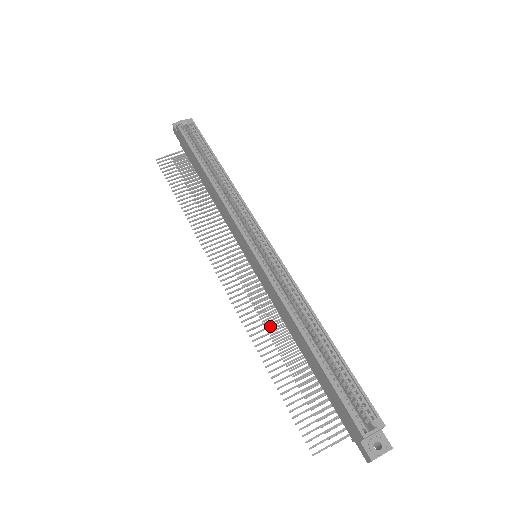
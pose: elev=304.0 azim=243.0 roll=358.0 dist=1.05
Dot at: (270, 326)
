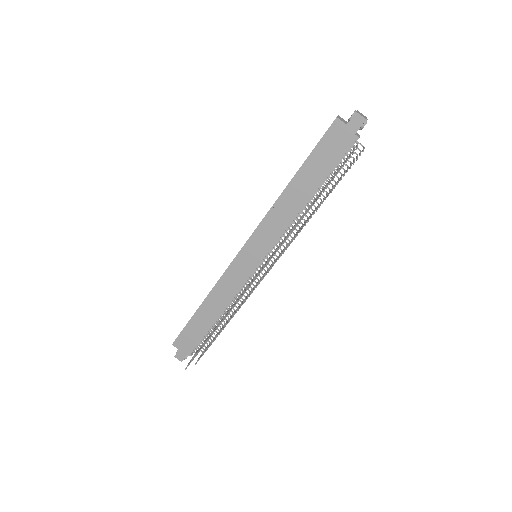
Dot at: (293, 228)
